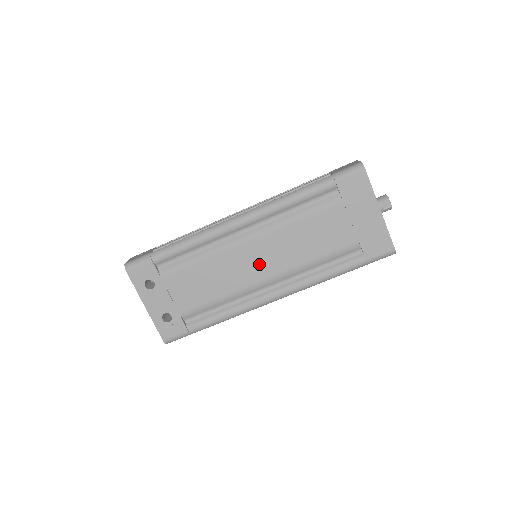
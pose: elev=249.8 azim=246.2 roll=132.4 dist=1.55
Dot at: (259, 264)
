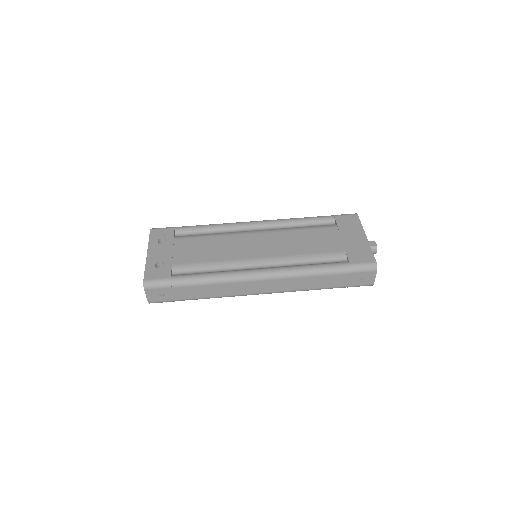
Dot at: (258, 248)
